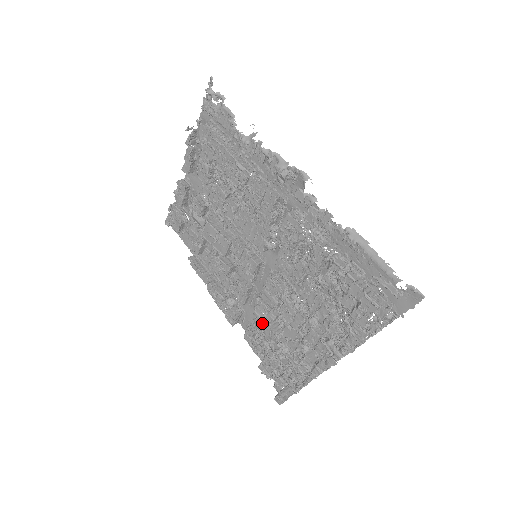
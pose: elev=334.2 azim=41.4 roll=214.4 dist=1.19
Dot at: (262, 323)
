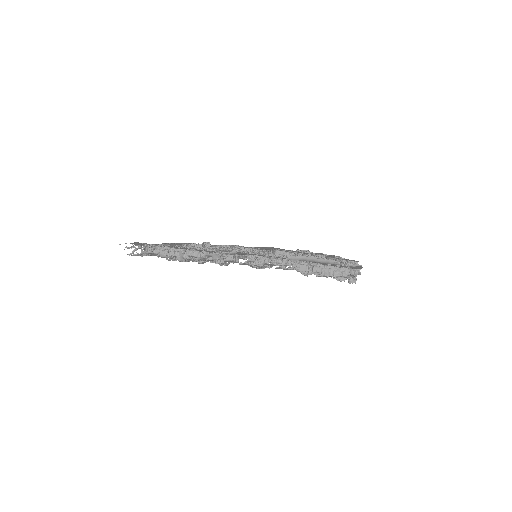
Dot at: occluded
